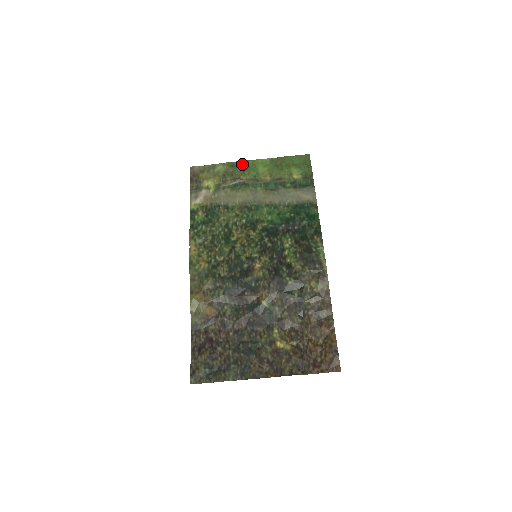
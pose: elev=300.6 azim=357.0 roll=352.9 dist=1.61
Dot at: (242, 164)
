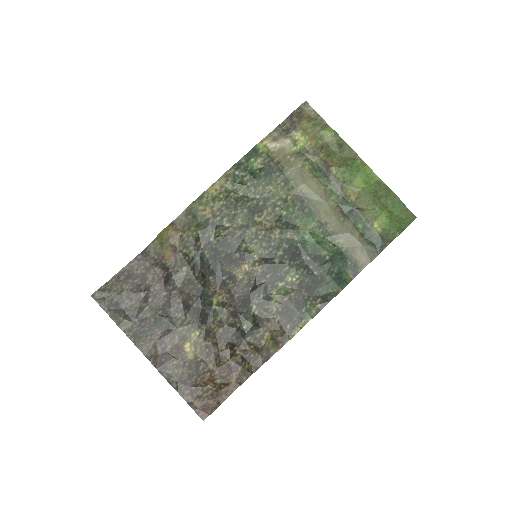
Dot at: (350, 154)
